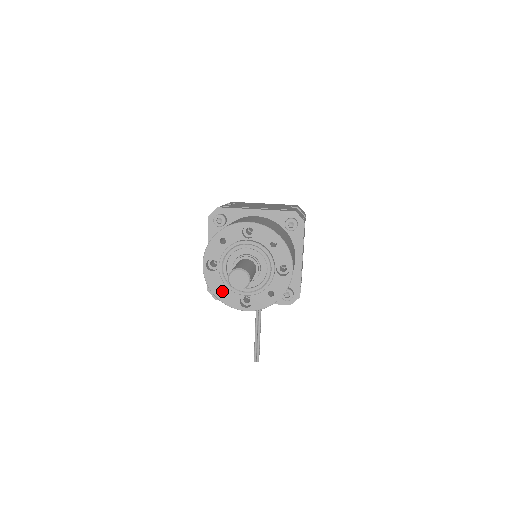
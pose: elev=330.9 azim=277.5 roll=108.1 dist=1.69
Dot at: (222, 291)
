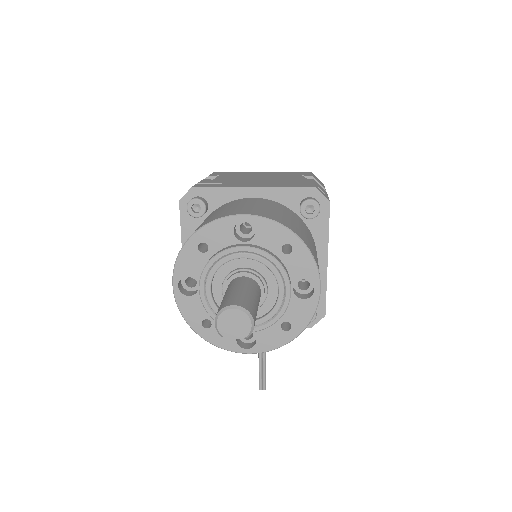
Dot at: (207, 324)
